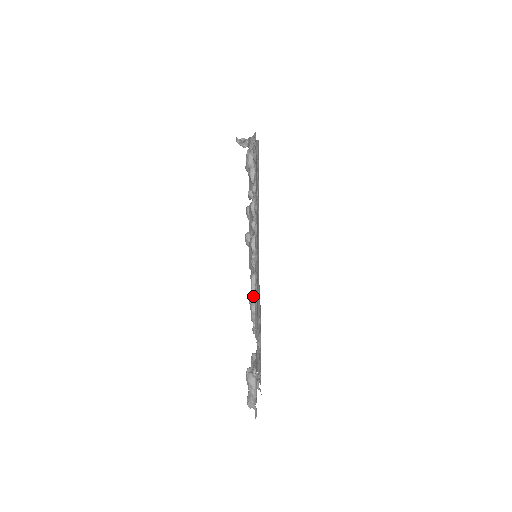
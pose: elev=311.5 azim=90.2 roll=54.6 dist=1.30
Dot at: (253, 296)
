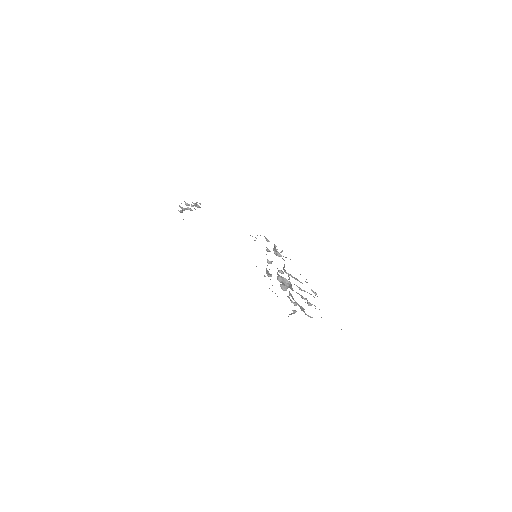
Dot at: occluded
